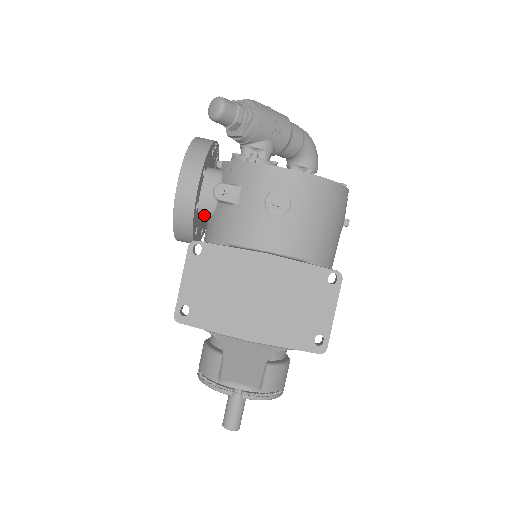
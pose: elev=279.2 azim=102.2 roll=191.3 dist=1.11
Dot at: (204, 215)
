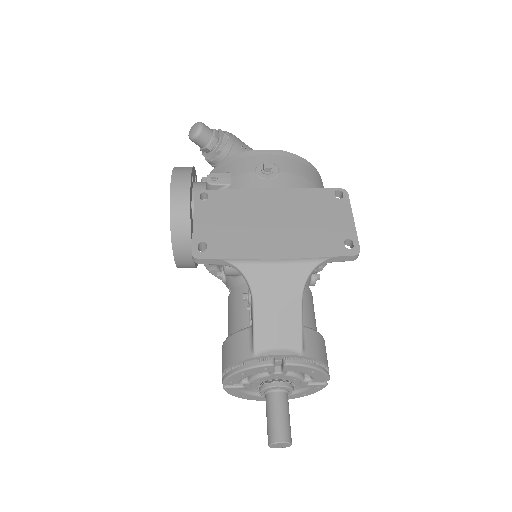
Dot at: occluded
